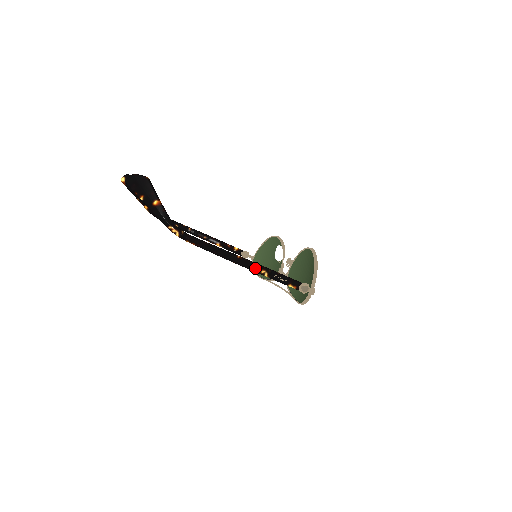
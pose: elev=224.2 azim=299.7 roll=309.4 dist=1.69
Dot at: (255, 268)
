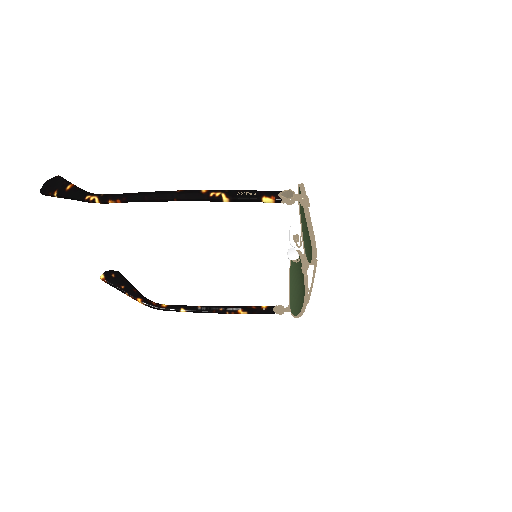
Dot at: (205, 194)
